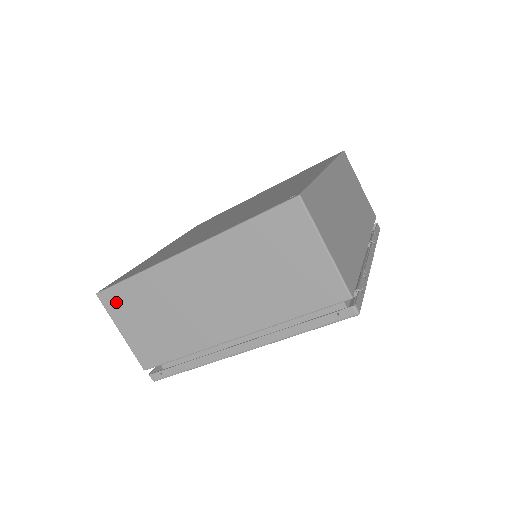
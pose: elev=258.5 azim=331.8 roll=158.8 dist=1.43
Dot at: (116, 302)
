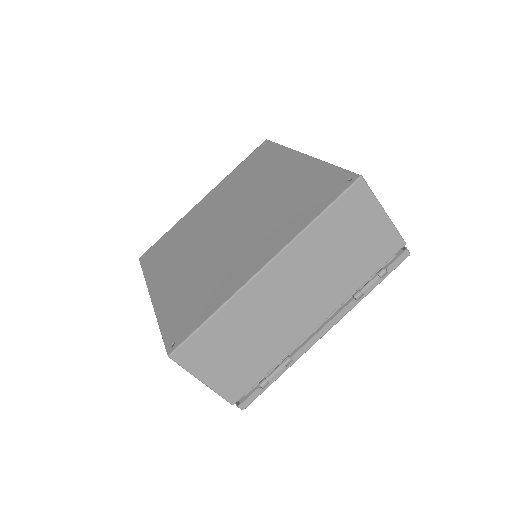
Dot at: occluded
